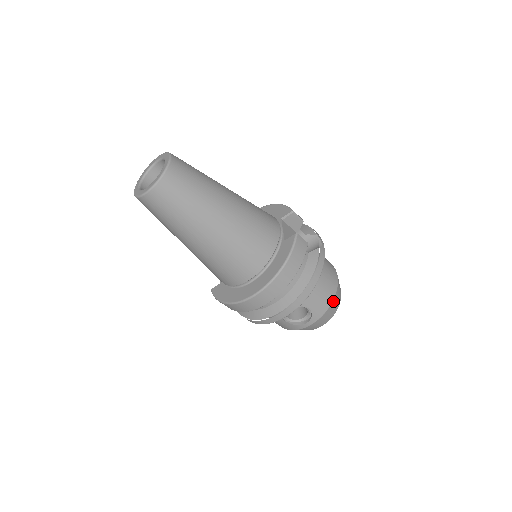
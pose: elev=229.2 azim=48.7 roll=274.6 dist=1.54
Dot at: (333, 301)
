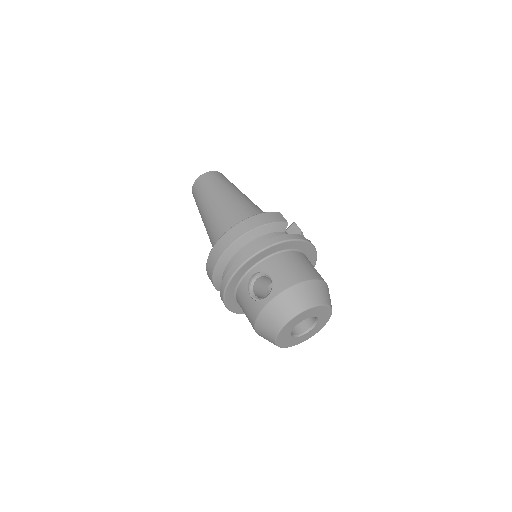
Dot at: (302, 284)
